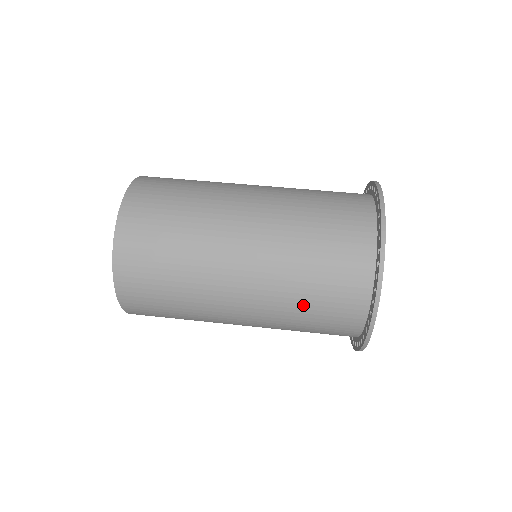
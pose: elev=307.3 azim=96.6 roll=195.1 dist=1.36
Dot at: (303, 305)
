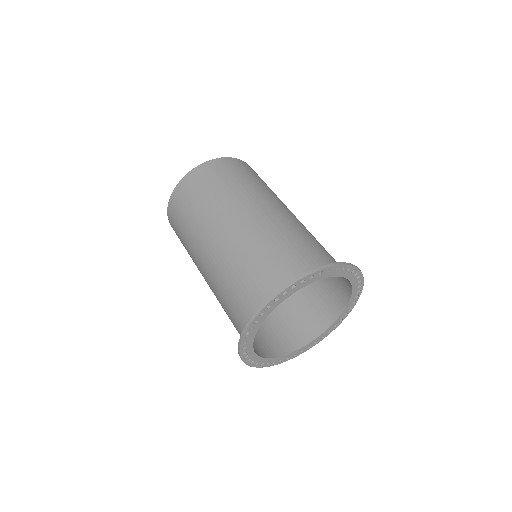
Dot at: occluded
